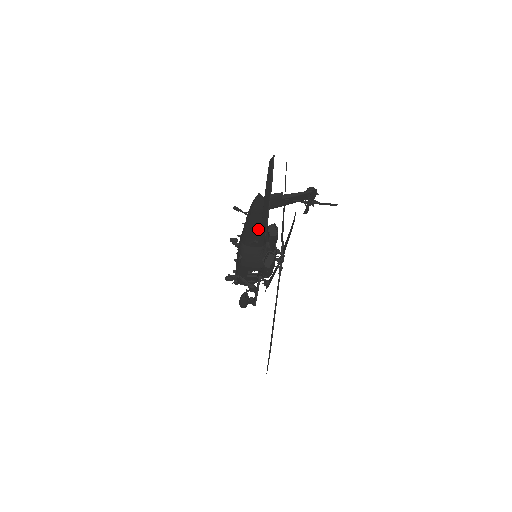
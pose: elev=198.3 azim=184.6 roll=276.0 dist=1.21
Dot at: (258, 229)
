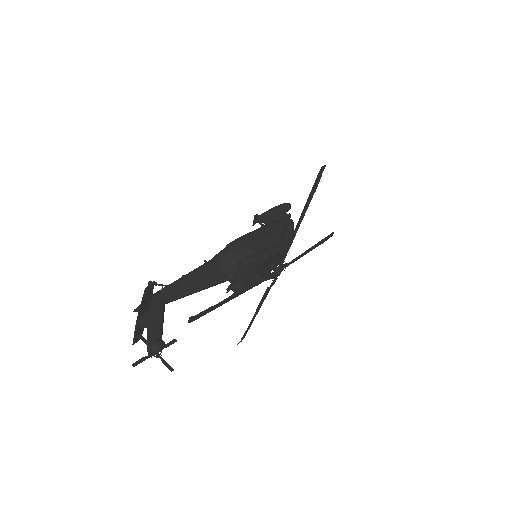
Dot at: occluded
